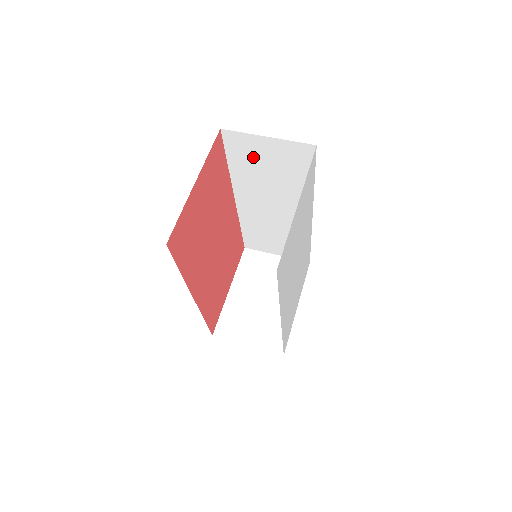
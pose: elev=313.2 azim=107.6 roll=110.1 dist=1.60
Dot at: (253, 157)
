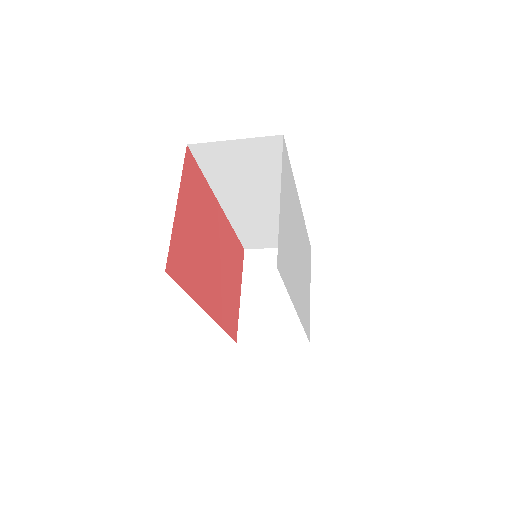
Dot at: (226, 162)
